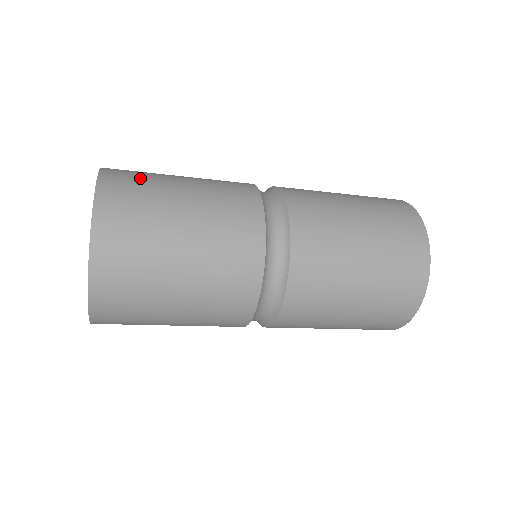
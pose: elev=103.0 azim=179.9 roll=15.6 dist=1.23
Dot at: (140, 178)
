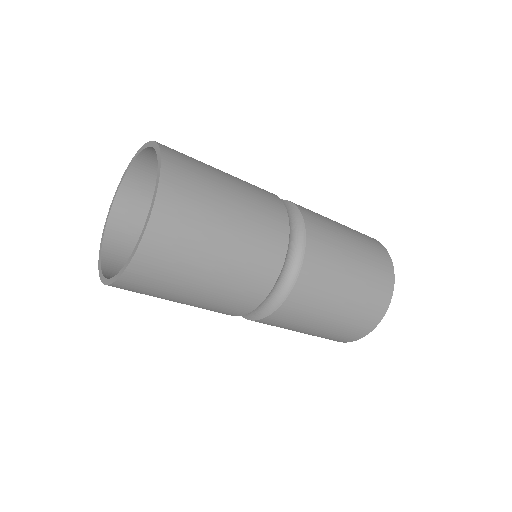
Dot at: occluded
